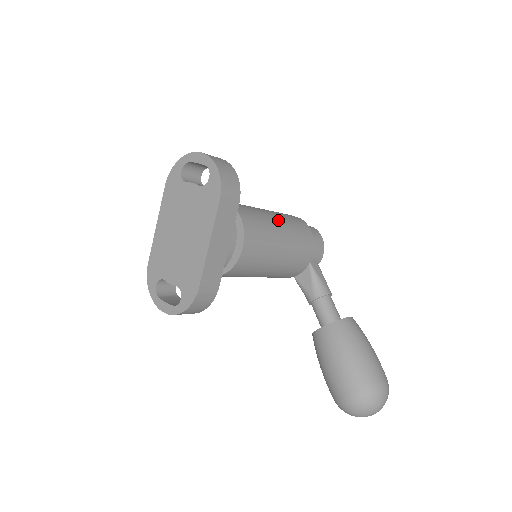
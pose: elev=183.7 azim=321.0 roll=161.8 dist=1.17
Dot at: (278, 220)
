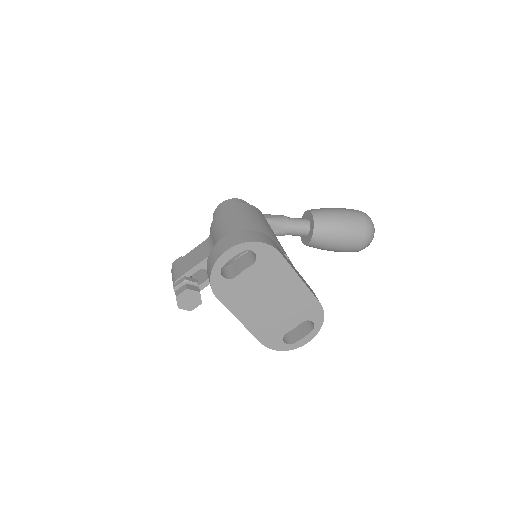
Dot at: (248, 222)
